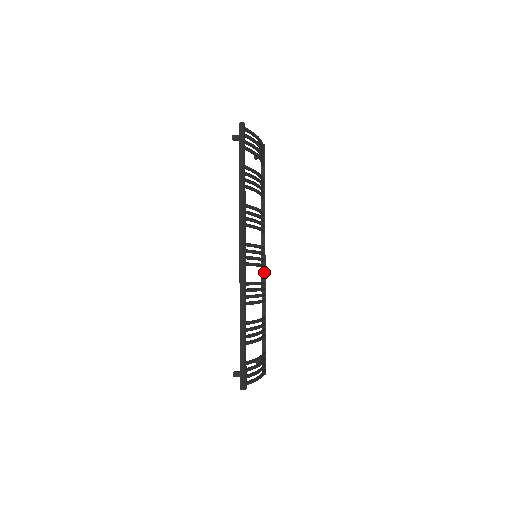
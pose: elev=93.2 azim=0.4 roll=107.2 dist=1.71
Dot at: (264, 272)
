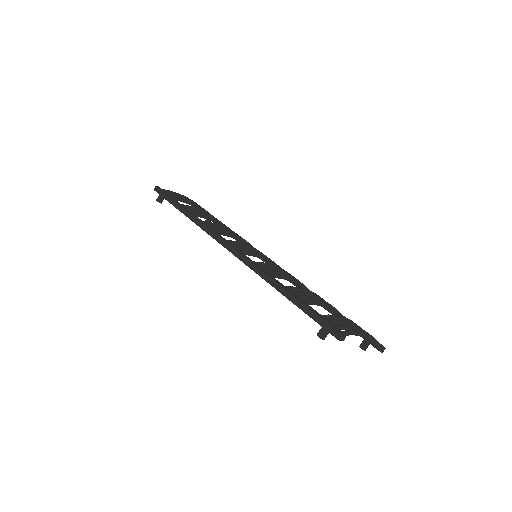
Dot at: occluded
